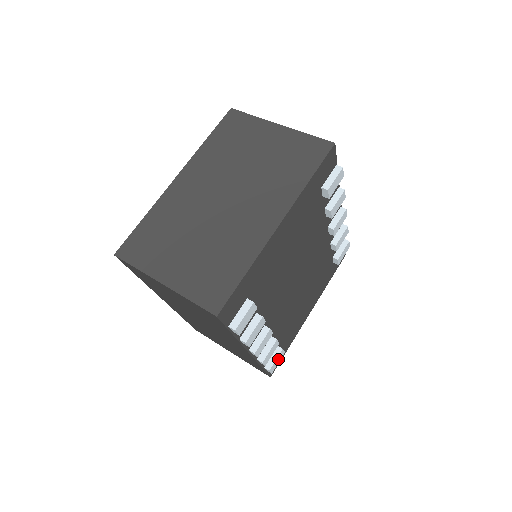
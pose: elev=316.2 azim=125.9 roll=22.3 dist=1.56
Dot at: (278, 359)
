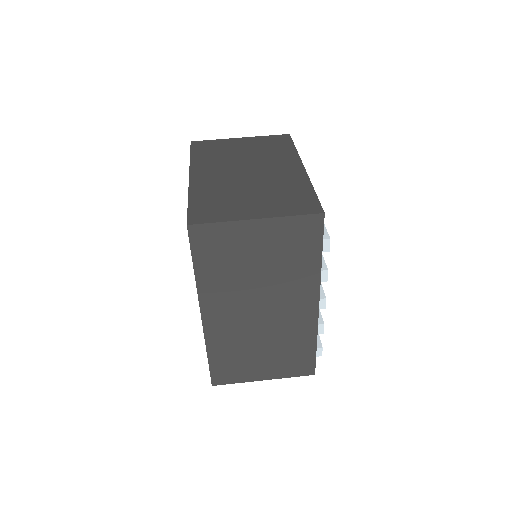
Dot at: occluded
